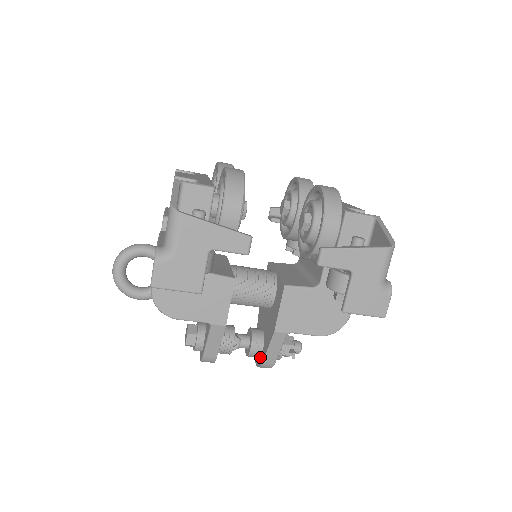
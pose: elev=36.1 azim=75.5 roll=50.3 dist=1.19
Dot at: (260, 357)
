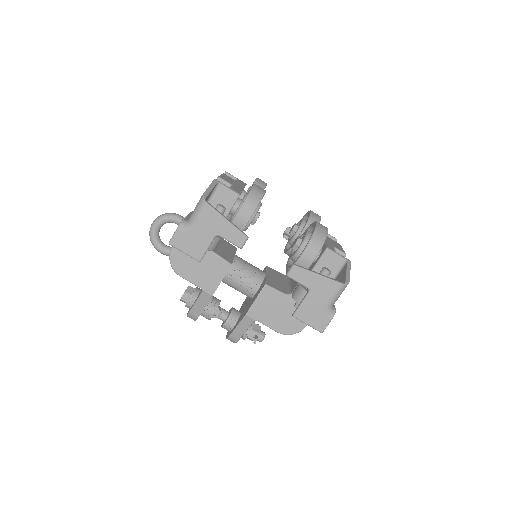
Dot at: (230, 331)
